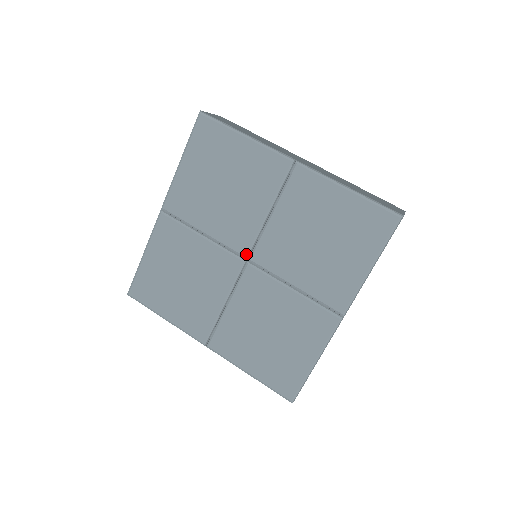
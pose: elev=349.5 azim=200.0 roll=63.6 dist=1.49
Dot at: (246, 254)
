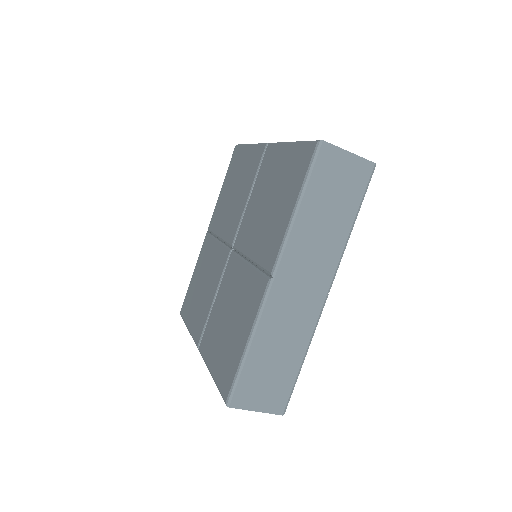
Dot at: (232, 242)
